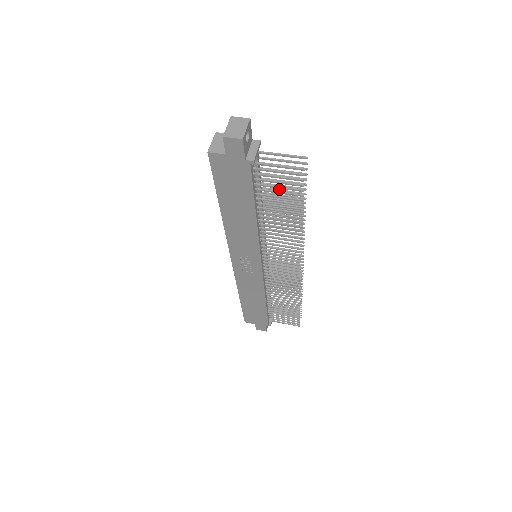
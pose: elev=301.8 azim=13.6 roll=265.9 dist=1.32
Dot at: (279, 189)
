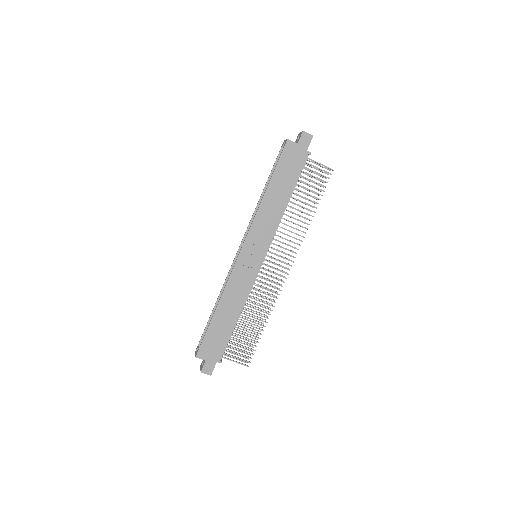
Dot at: occluded
